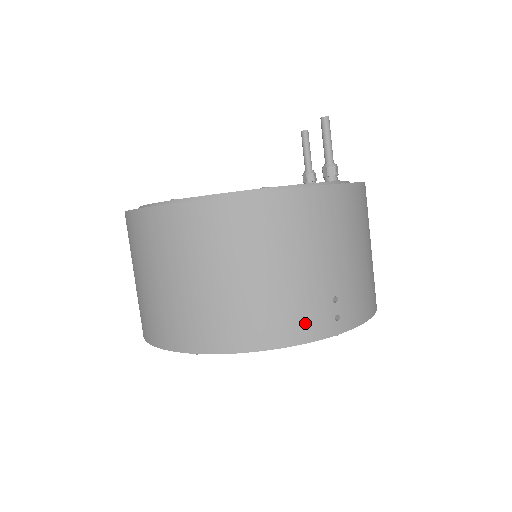
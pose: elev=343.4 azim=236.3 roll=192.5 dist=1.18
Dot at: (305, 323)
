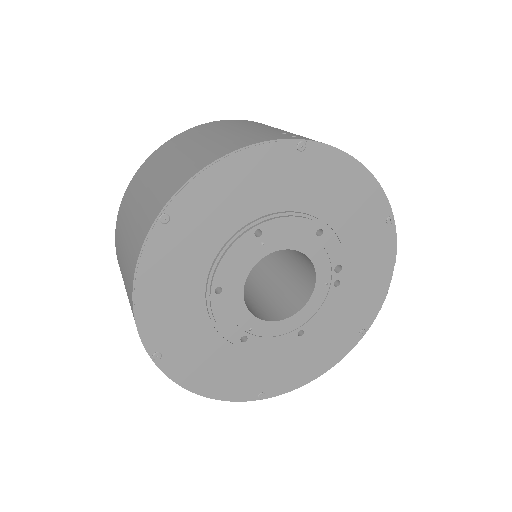
Dot at: (255, 138)
